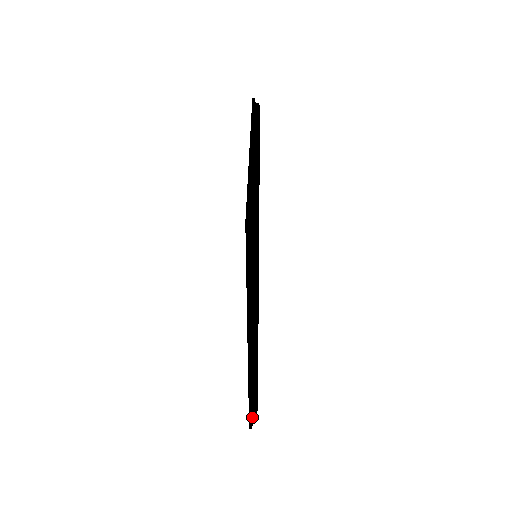
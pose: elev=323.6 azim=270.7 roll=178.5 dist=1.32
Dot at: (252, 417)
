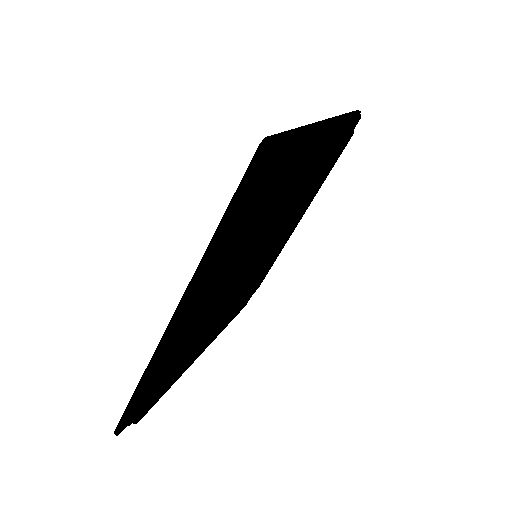
Dot at: occluded
